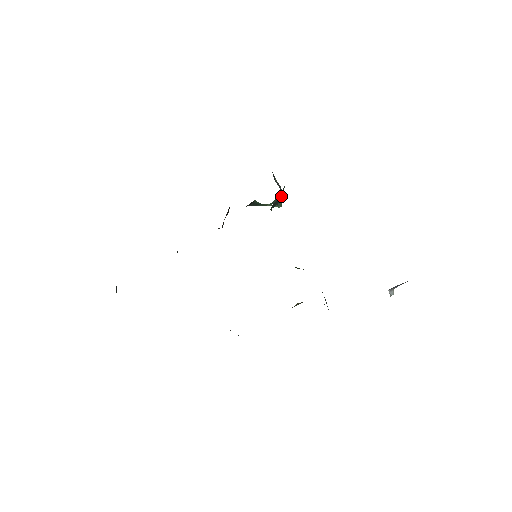
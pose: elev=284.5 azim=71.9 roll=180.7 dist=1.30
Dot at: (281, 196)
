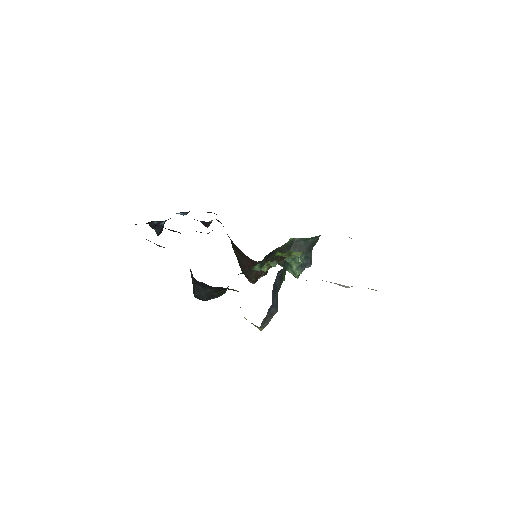
Dot at: (304, 246)
